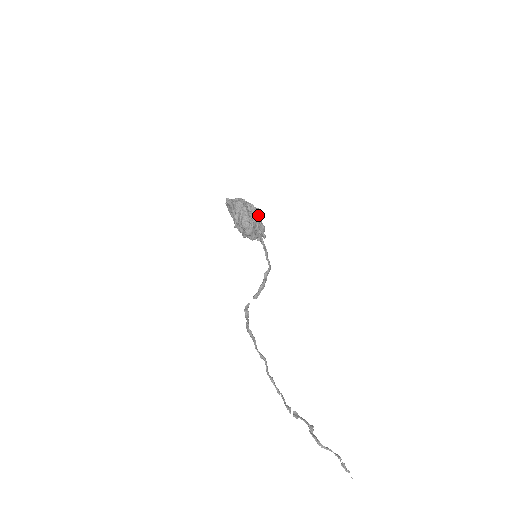
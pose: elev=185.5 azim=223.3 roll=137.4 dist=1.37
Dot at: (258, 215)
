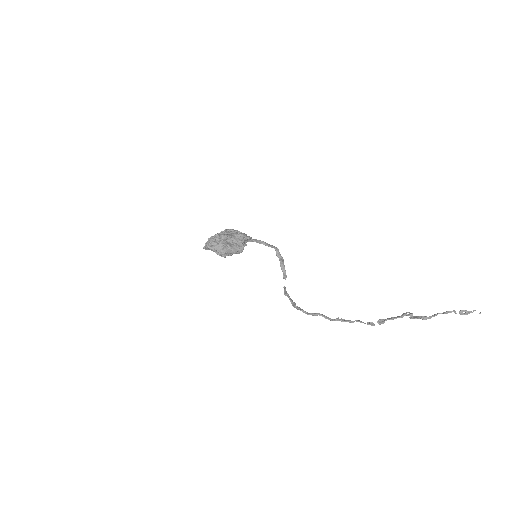
Dot at: (226, 237)
